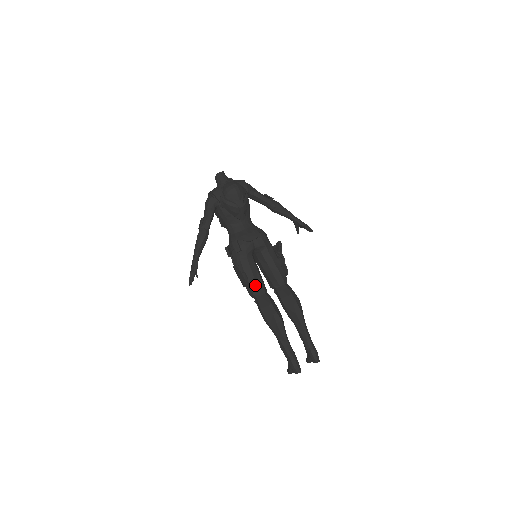
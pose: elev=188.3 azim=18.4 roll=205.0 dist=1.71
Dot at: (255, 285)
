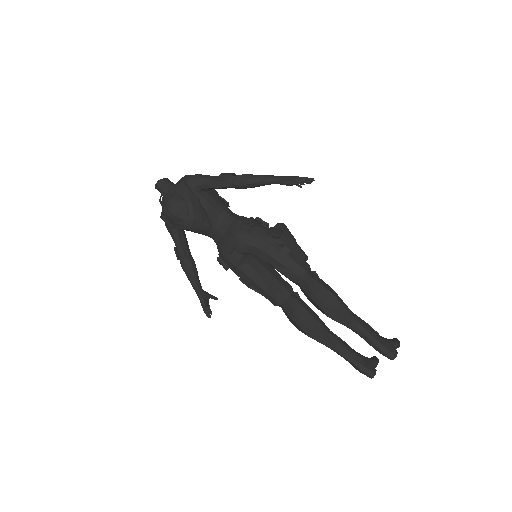
Dot at: (269, 296)
